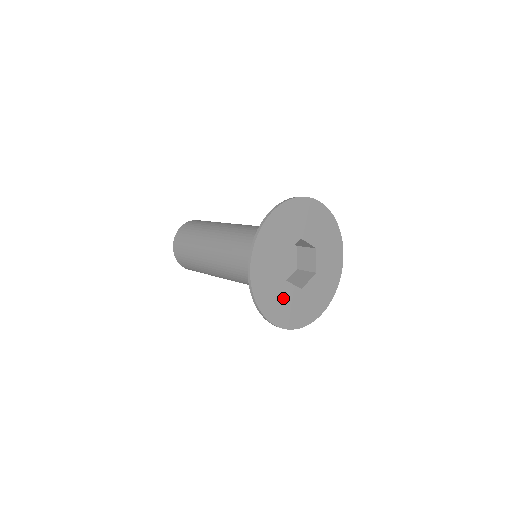
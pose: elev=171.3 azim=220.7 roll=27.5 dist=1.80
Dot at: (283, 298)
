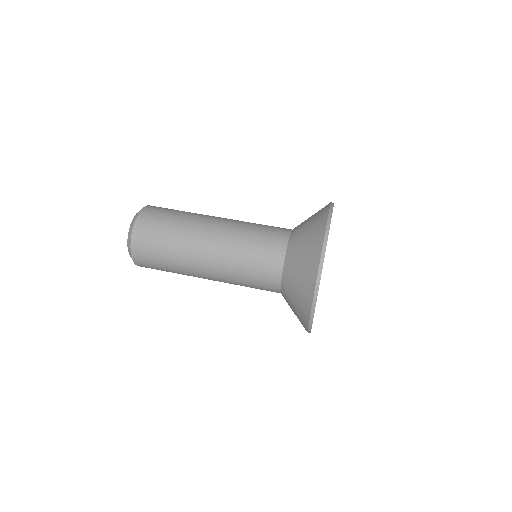
Dot at: occluded
